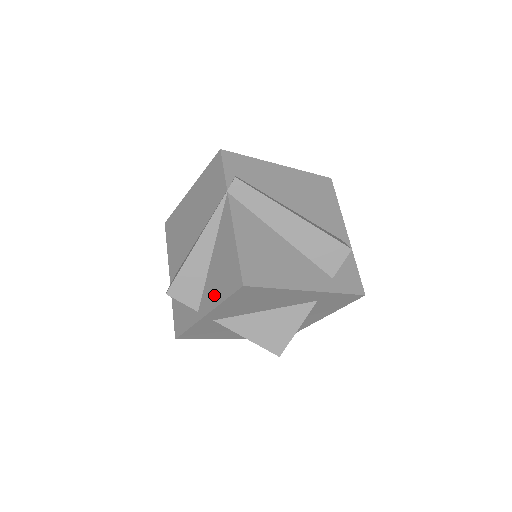
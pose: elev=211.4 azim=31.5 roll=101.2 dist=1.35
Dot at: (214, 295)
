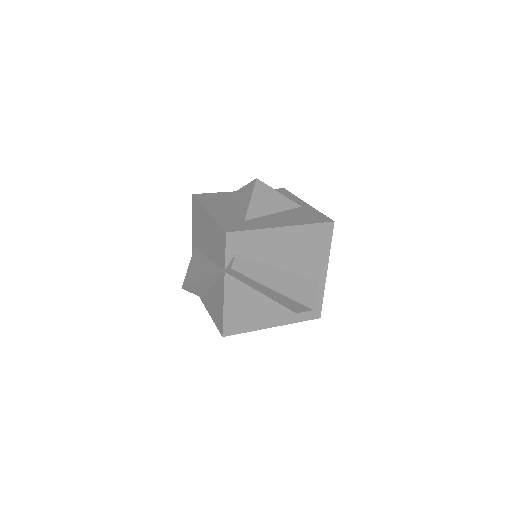
Dot at: (211, 309)
